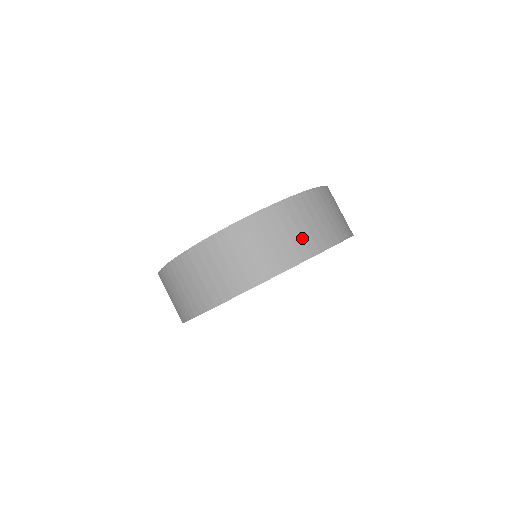
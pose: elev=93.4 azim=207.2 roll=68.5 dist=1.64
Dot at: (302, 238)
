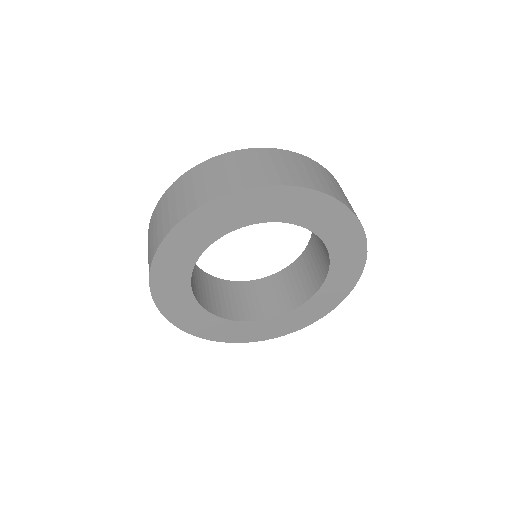
Dot at: occluded
